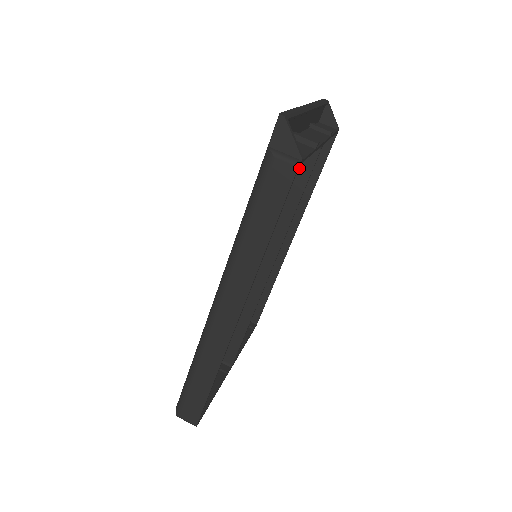
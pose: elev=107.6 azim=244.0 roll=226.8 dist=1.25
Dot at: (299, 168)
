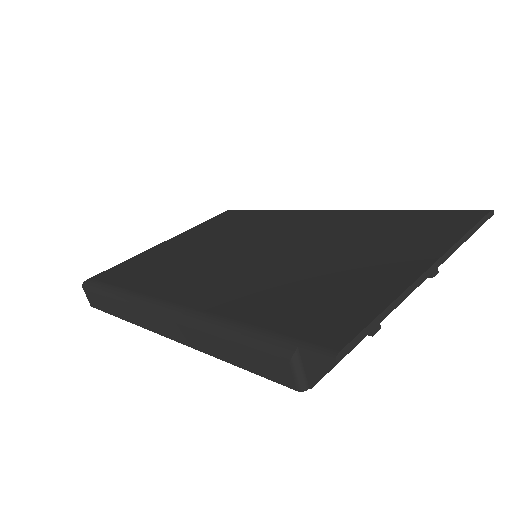
Dot at: occluded
